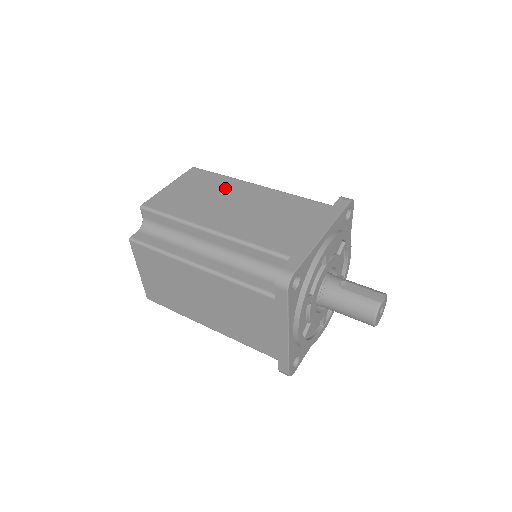
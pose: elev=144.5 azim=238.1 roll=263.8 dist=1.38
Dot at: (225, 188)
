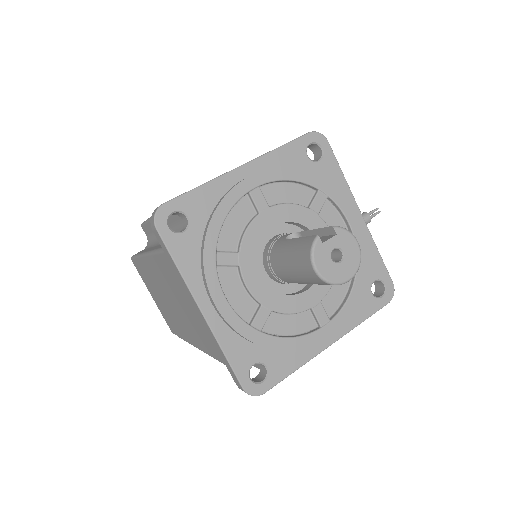
Dot at: occluded
